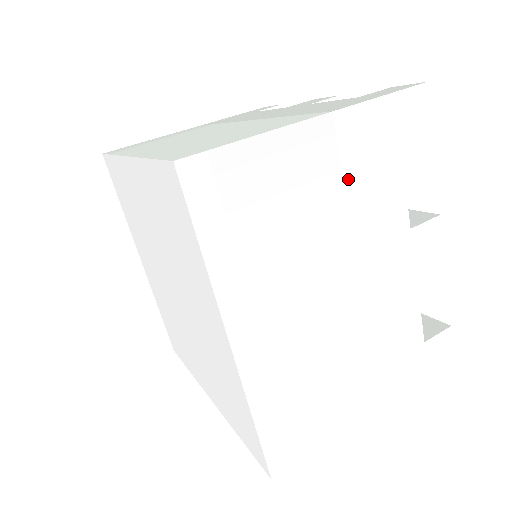
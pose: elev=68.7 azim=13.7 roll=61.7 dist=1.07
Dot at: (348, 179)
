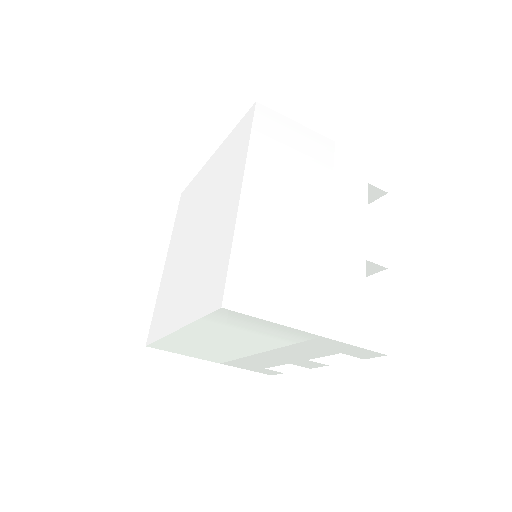
Dot at: (335, 174)
